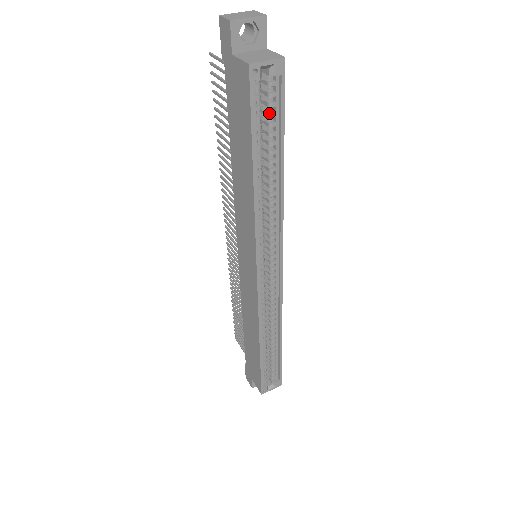
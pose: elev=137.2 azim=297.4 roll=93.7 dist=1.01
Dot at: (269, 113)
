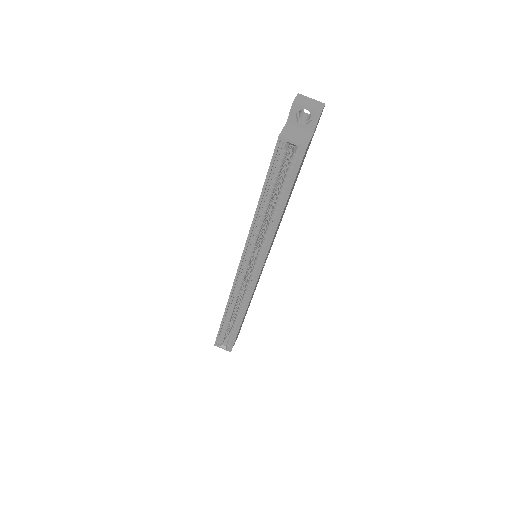
Dot at: (286, 173)
